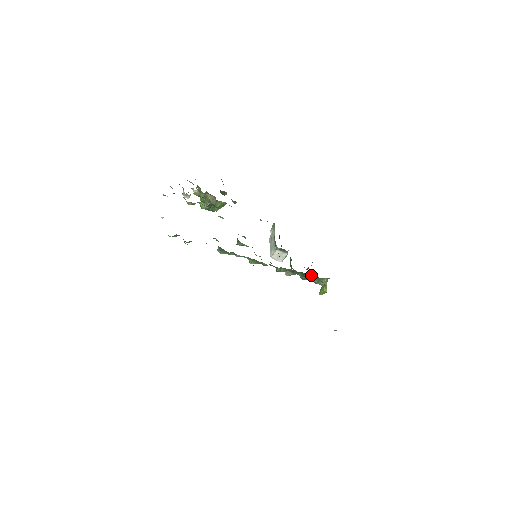
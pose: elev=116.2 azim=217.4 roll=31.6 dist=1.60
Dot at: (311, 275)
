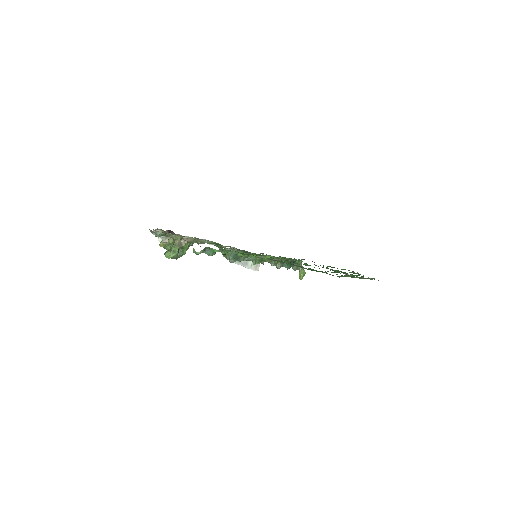
Dot at: (293, 260)
